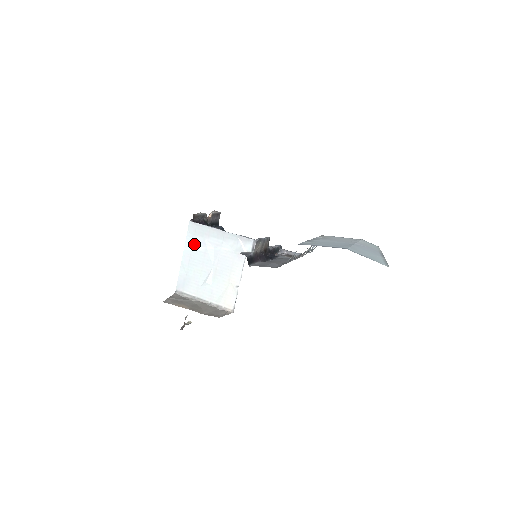
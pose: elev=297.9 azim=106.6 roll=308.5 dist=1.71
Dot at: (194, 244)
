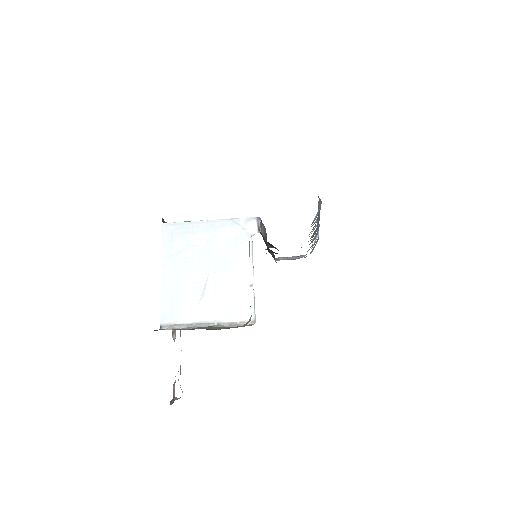
Dot at: (174, 251)
